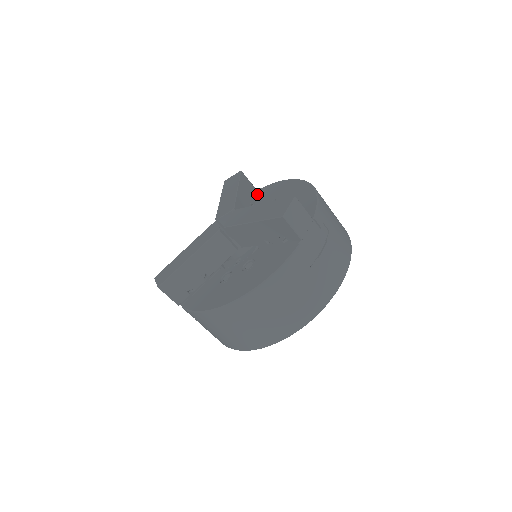
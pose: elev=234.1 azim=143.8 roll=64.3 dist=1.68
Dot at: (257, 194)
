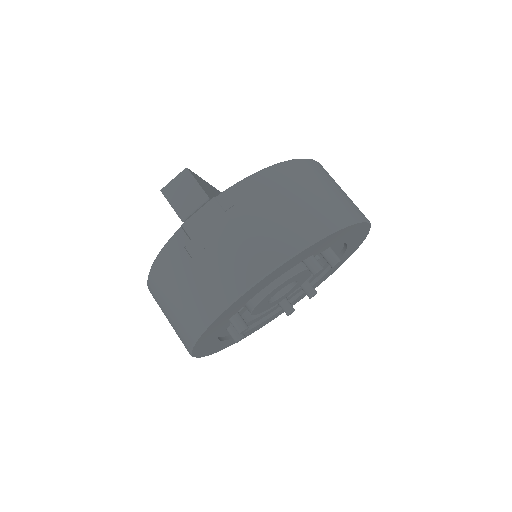
Dot at: occluded
